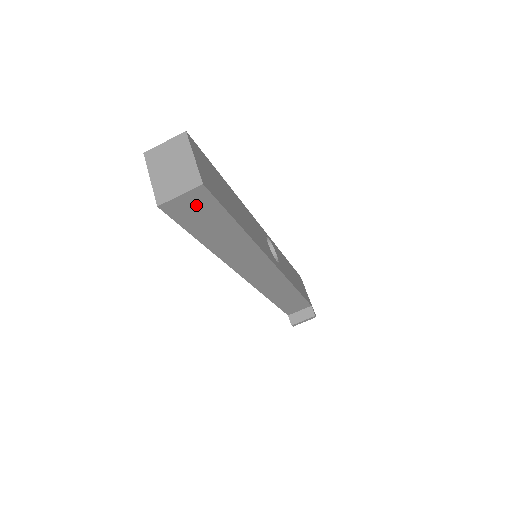
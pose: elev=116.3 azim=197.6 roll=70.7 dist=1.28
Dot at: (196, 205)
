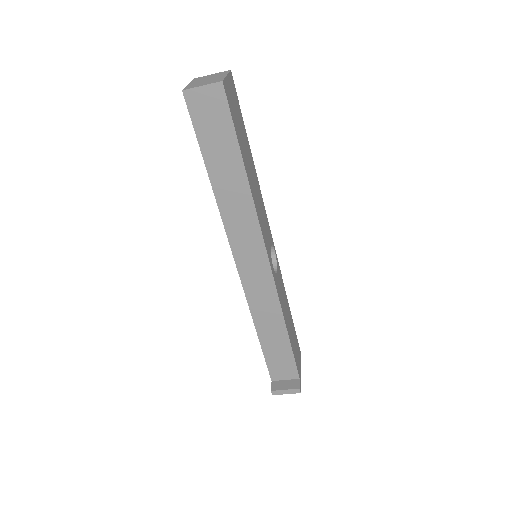
Dot at: (212, 107)
